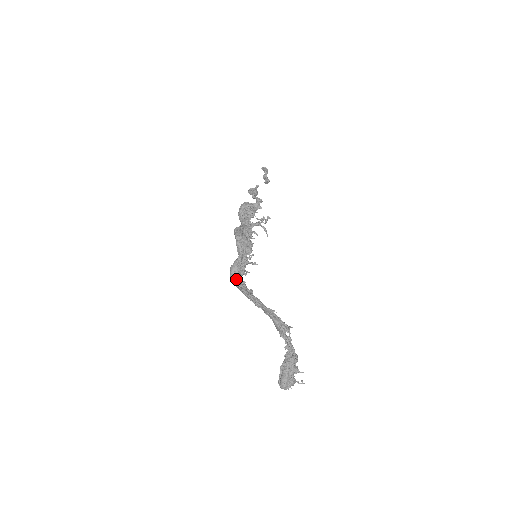
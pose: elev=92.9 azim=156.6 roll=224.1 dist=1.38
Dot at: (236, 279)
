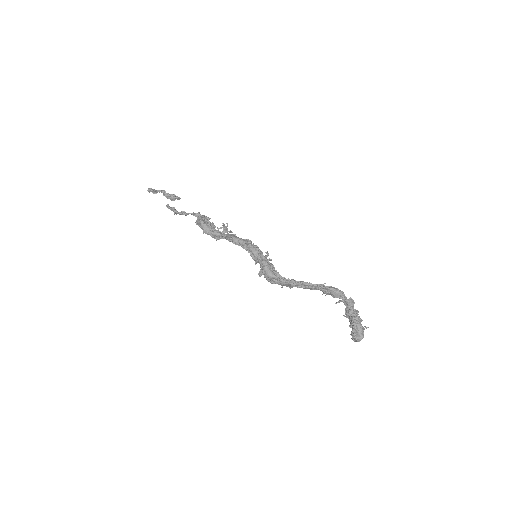
Dot at: (277, 276)
